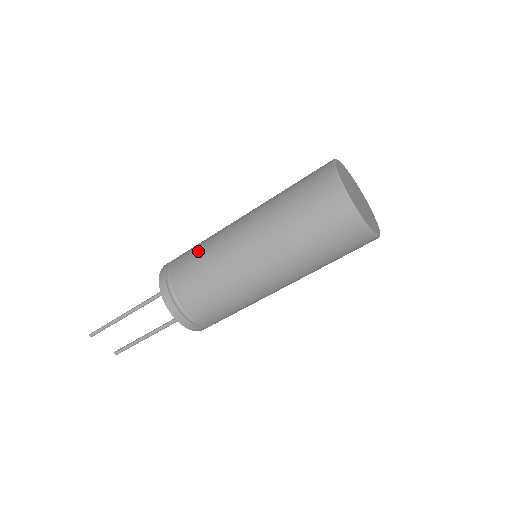
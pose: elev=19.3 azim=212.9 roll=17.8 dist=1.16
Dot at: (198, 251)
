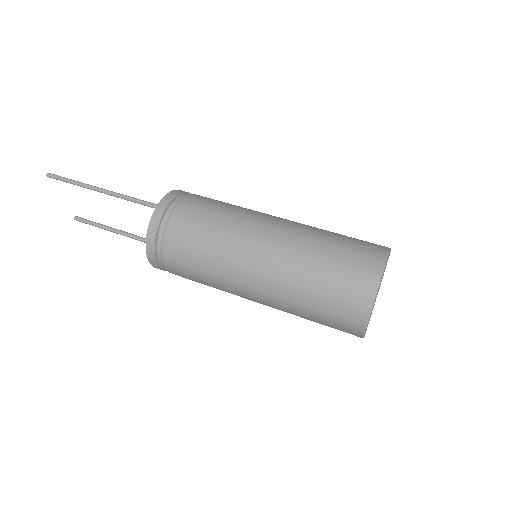
Dot at: (201, 239)
